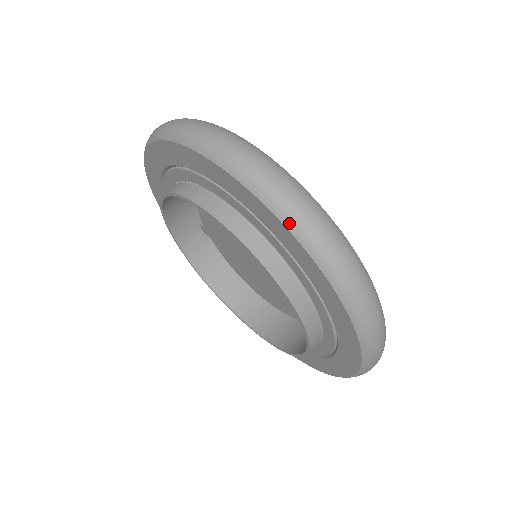
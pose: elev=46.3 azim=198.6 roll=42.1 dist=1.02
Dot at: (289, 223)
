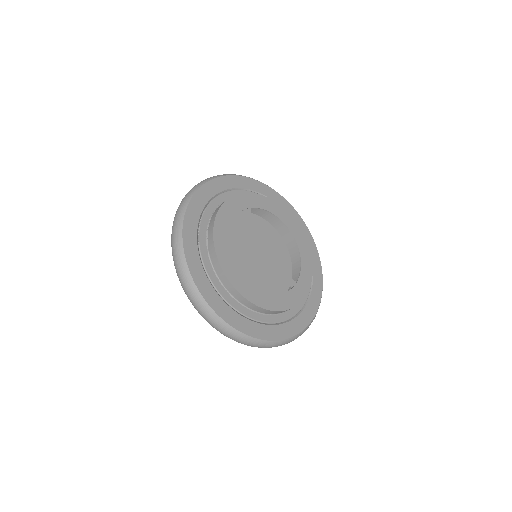
Dot at: (206, 320)
